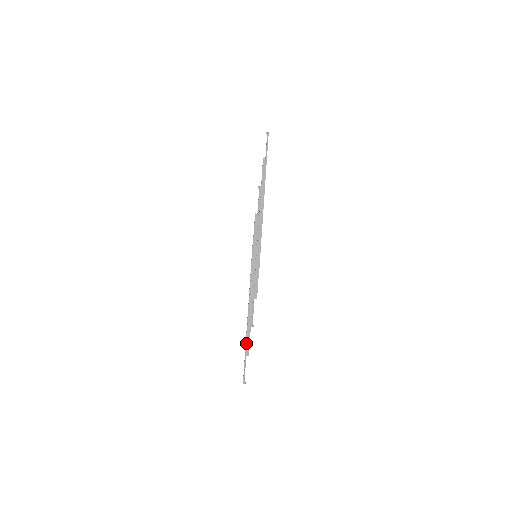
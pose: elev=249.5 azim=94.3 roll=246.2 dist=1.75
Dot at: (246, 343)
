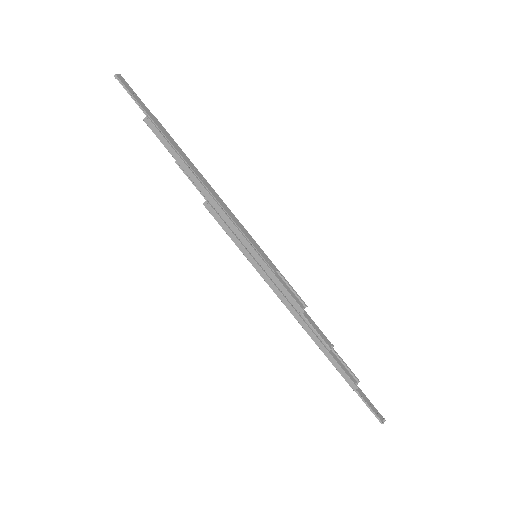
Dot at: (341, 375)
